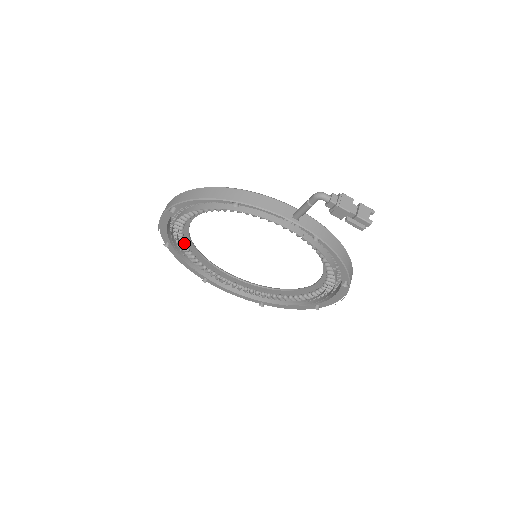
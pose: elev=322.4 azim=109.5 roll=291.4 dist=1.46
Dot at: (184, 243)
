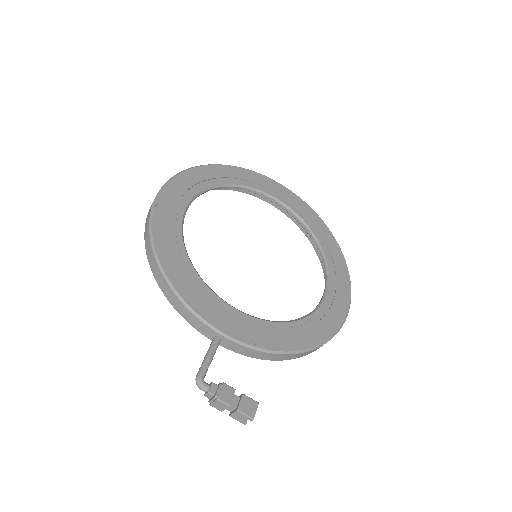
Dot at: occluded
